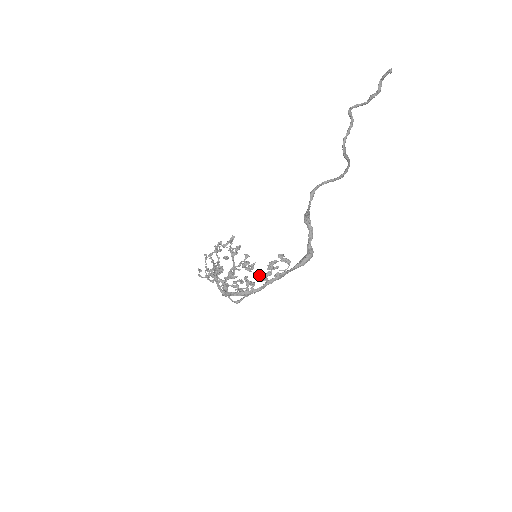
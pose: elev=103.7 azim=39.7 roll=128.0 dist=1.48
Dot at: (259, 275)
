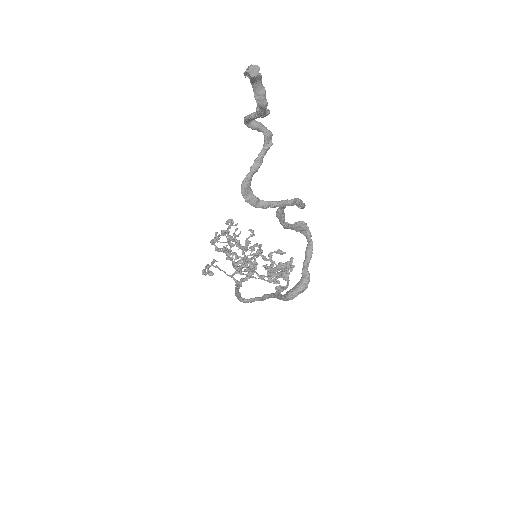
Dot at: occluded
